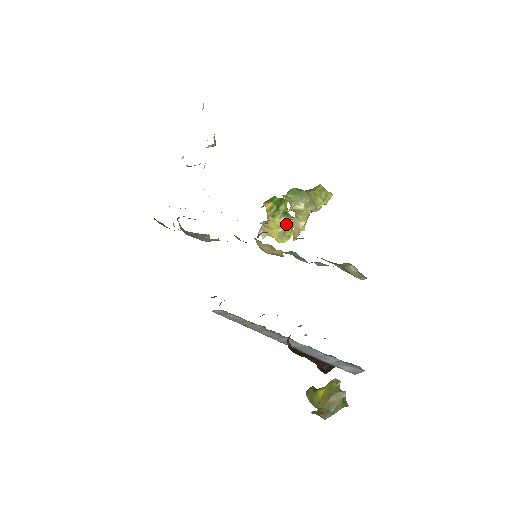
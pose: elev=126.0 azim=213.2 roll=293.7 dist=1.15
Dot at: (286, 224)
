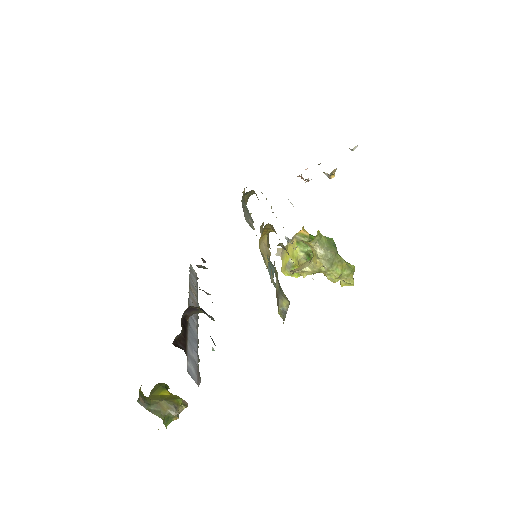
Dot at: (299, 260)
